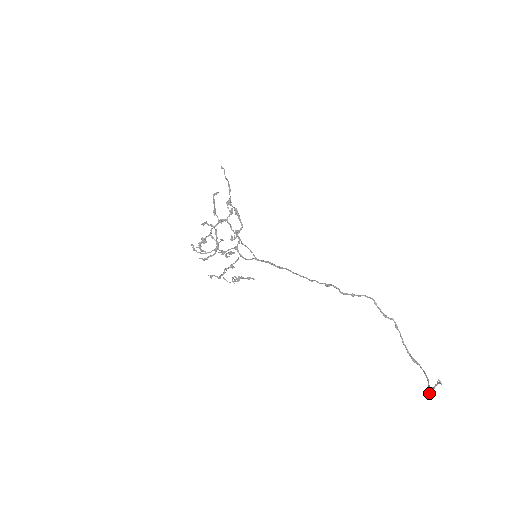
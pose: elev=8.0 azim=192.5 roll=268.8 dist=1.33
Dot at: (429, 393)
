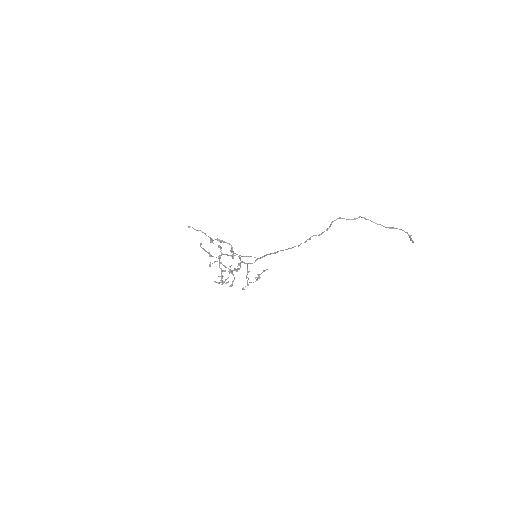
Dot at: occluded
